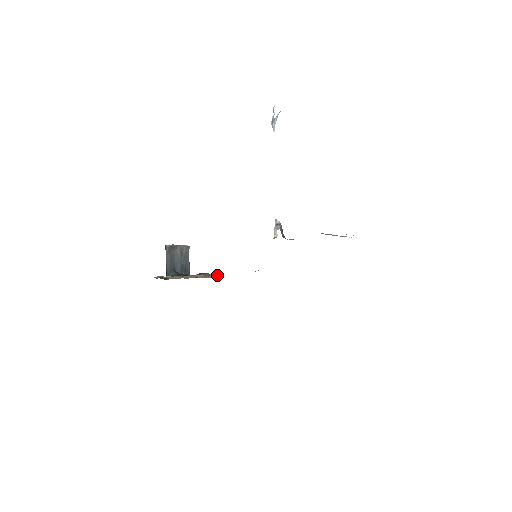
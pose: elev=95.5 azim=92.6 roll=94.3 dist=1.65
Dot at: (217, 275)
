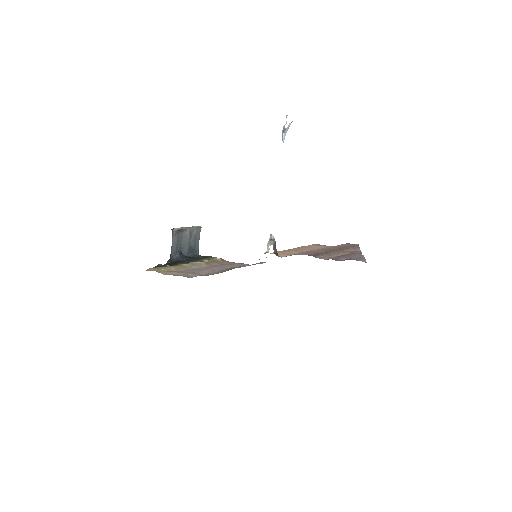
Dot at: occluded
